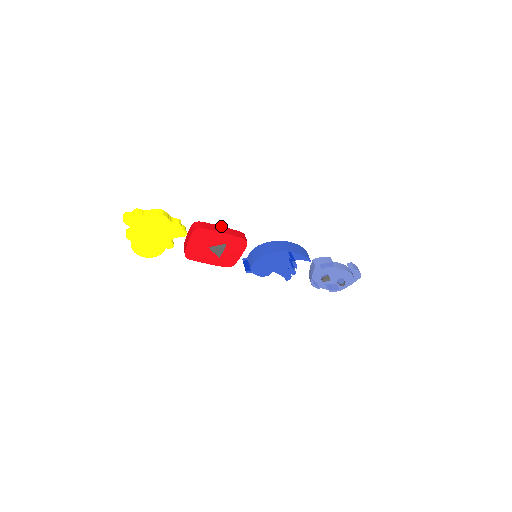
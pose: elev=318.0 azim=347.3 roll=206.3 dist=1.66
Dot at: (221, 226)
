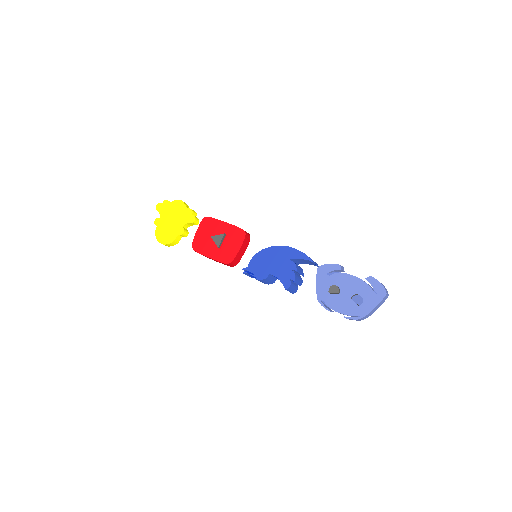
Dot at: occluded
